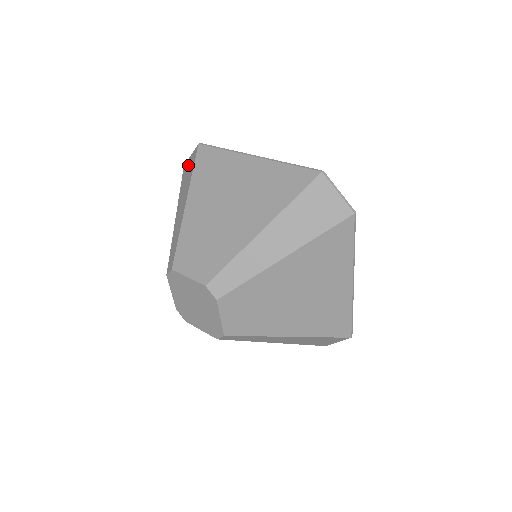
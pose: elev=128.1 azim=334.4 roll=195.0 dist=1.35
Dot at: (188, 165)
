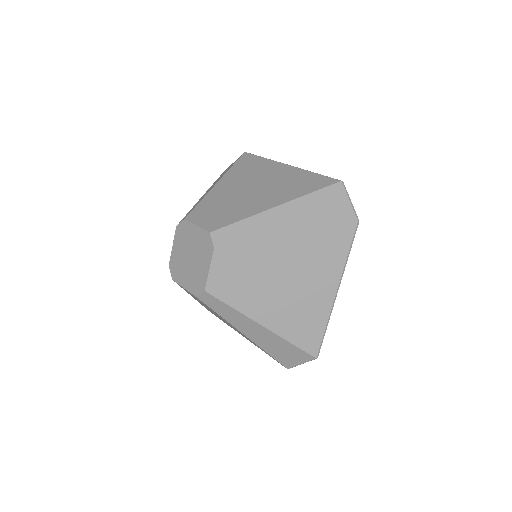
Dot at: occluded
